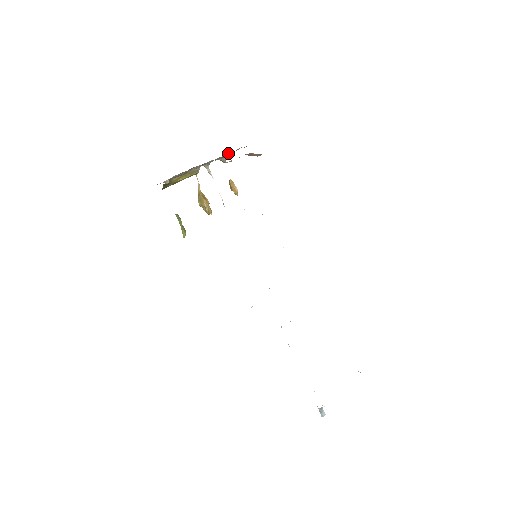
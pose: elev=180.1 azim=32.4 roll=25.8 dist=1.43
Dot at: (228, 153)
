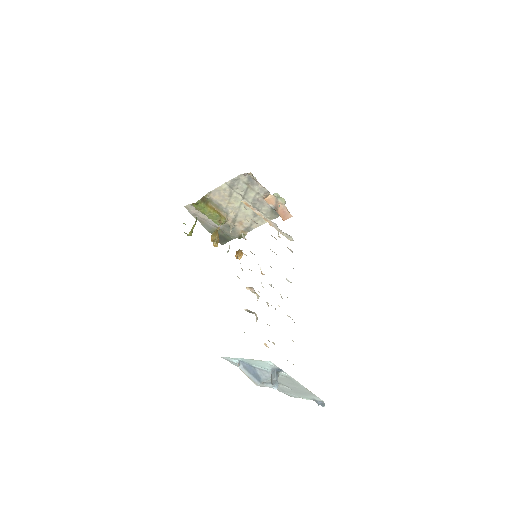
Dot at: occluded
